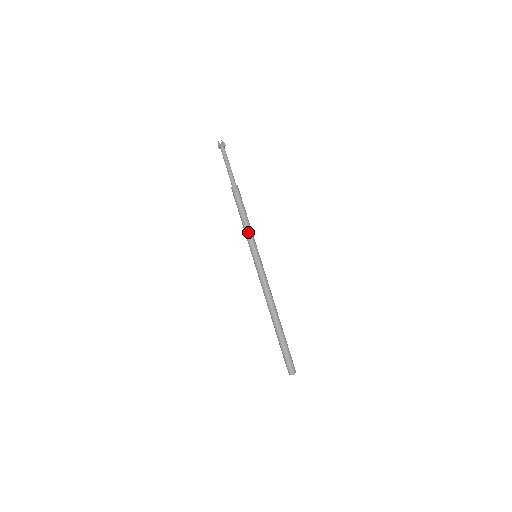
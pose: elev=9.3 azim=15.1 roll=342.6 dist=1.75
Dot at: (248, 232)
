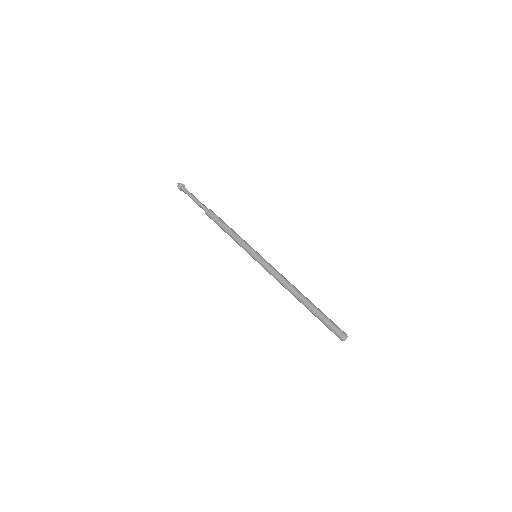
Dot at: (237, 242)
